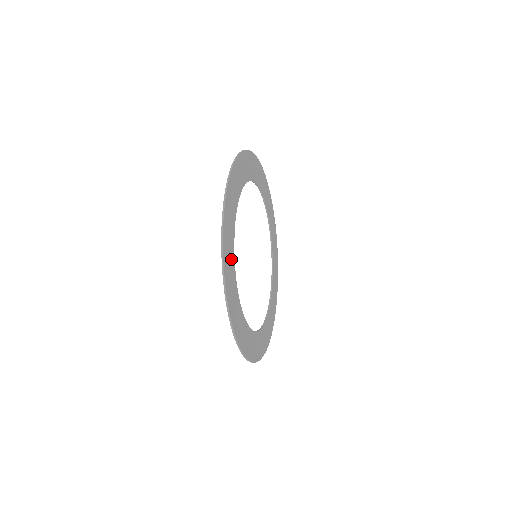
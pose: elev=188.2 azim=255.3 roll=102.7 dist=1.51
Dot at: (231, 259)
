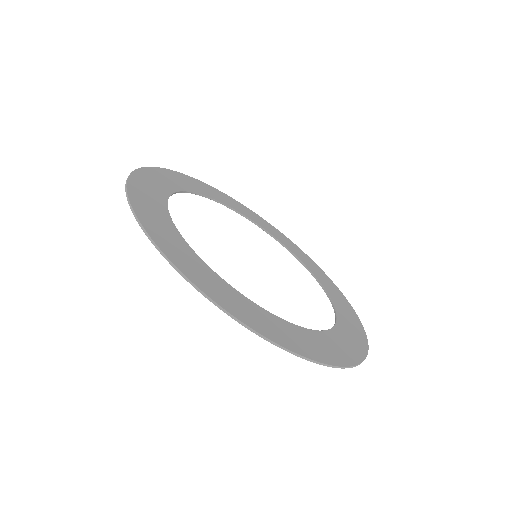
Dot at: (162, 186)
